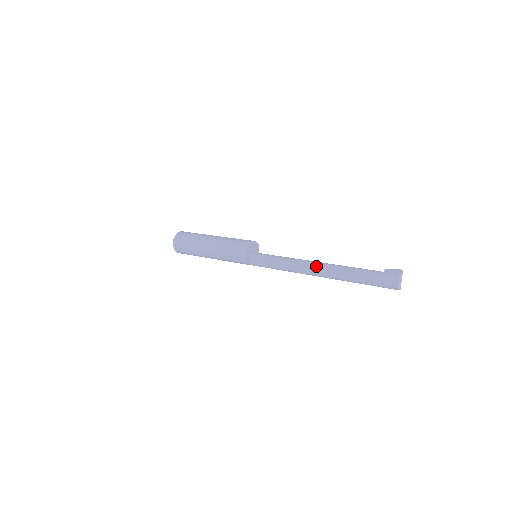
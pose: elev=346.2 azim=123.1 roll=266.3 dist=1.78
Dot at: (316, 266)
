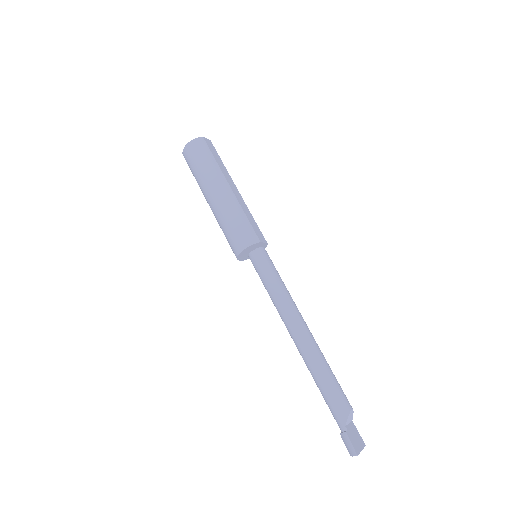
Dot at: occluded
